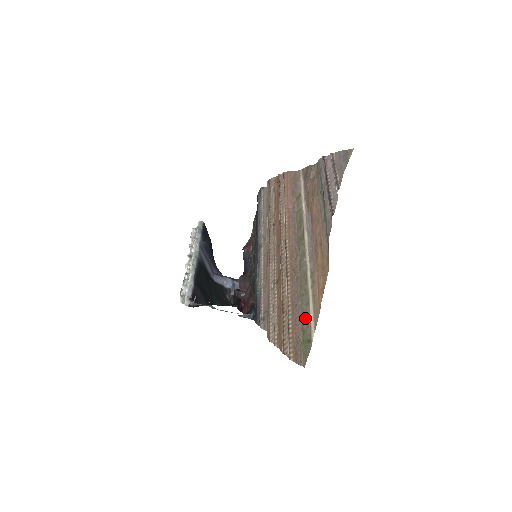
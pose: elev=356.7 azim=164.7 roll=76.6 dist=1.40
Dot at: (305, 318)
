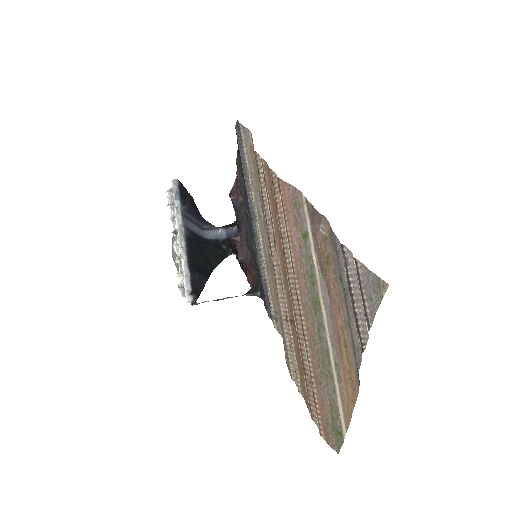
Dot at: (333, 406)
